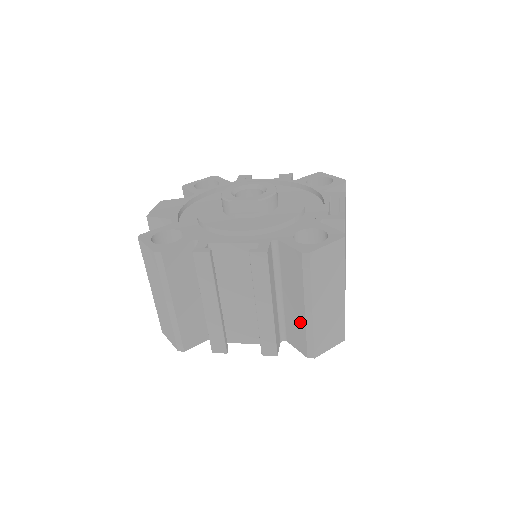
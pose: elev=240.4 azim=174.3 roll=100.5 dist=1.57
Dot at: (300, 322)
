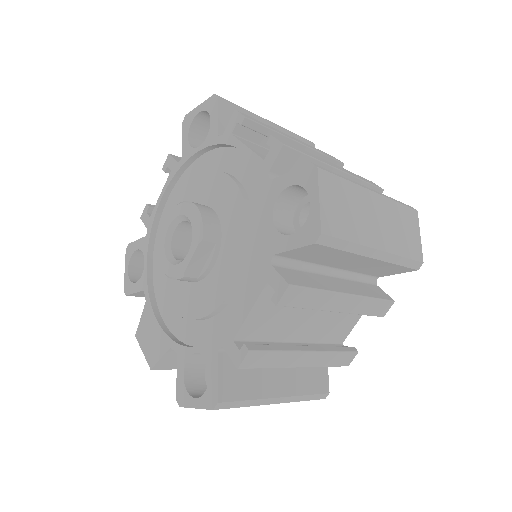
Dot at: (379, 265)
